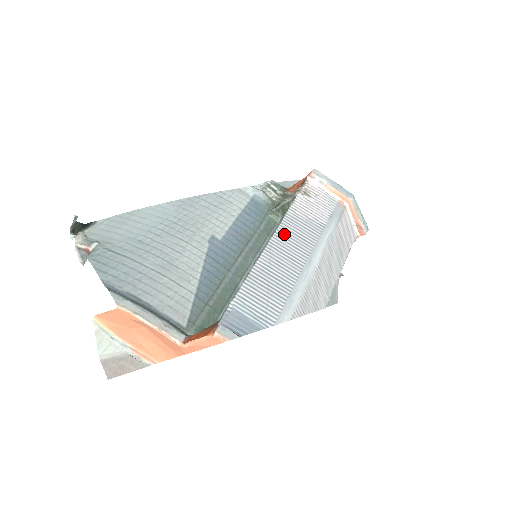
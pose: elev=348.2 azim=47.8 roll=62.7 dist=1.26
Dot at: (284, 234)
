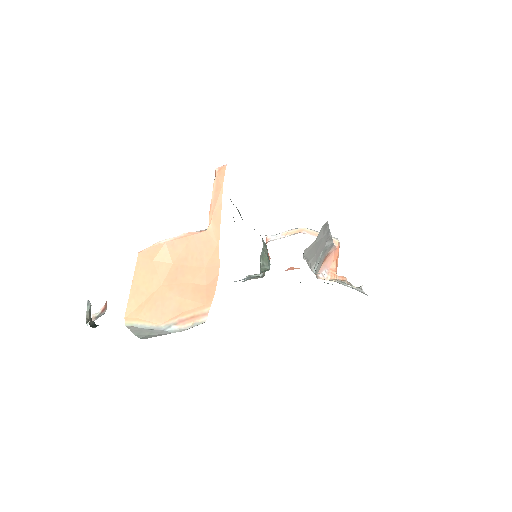
Dot at: occluded
